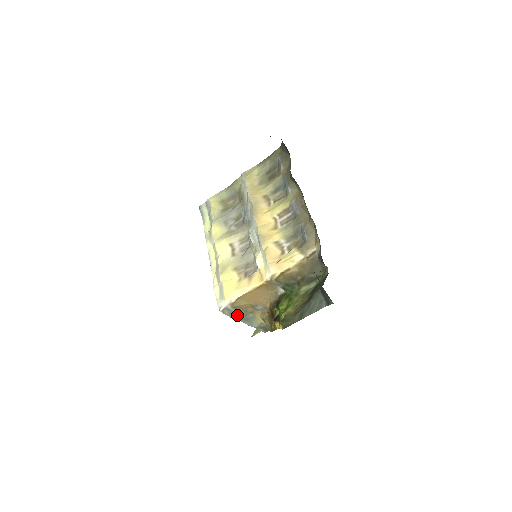
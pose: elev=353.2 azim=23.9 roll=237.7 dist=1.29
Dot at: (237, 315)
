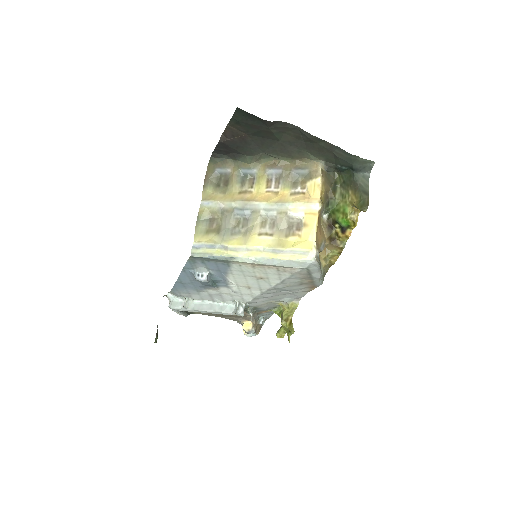
Dot at: (319, 262)
